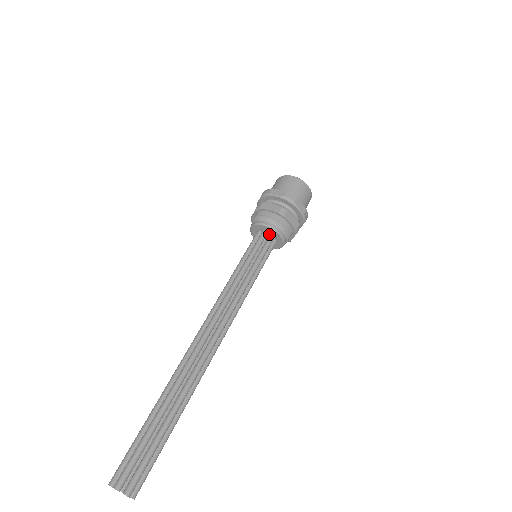
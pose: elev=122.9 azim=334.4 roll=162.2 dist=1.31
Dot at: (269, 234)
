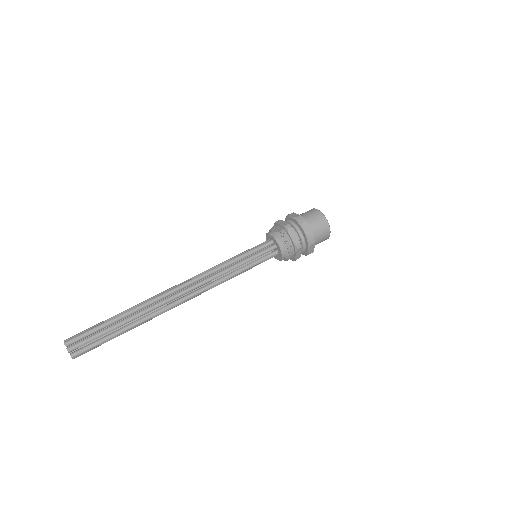
Dot at: (277, 249)
